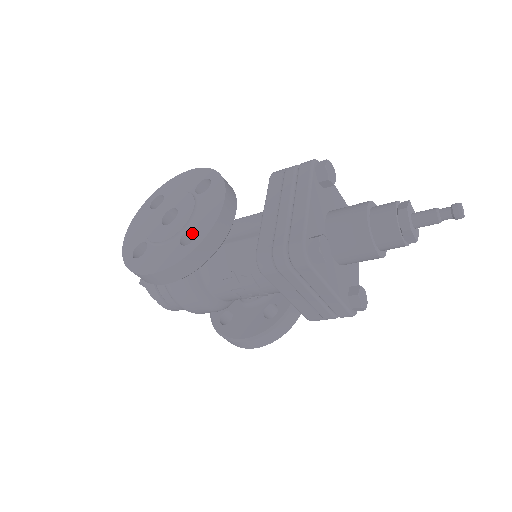
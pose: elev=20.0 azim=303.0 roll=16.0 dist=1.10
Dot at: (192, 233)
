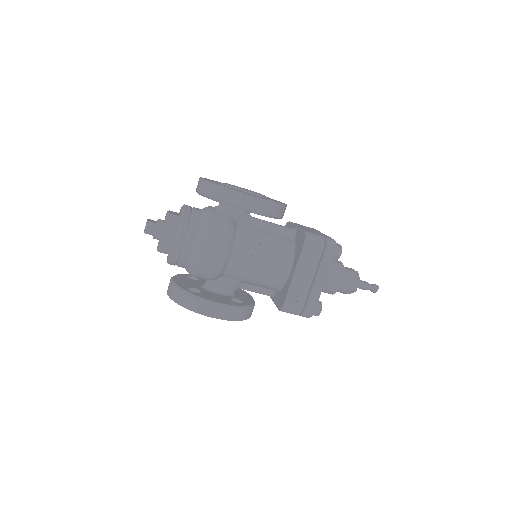
Dot at: occluded
